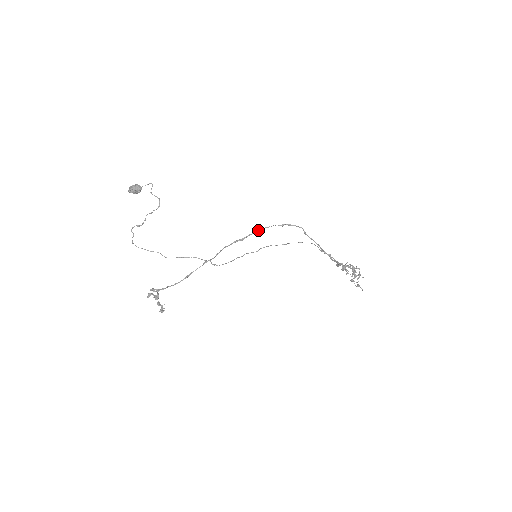
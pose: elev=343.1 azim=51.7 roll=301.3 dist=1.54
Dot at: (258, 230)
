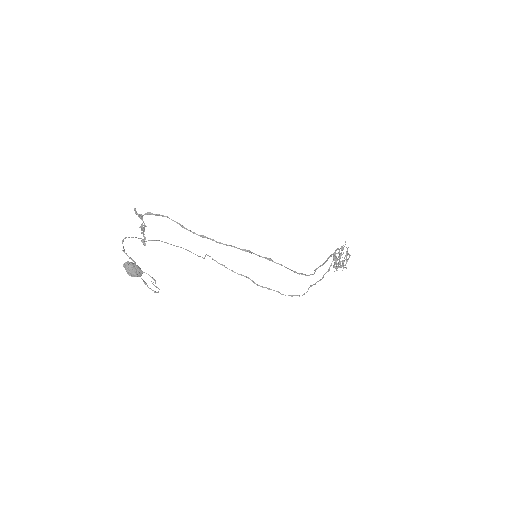
Dot at: occluded
